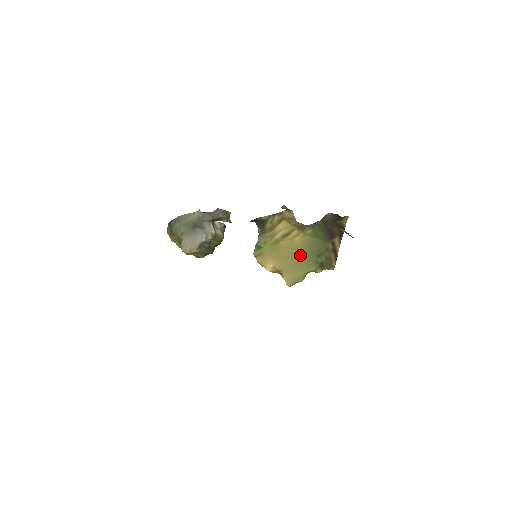
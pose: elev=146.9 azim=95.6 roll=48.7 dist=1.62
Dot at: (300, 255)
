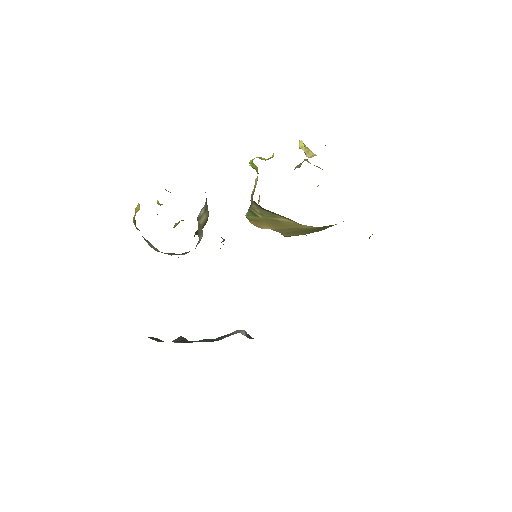
Dot at: (305, 231)
